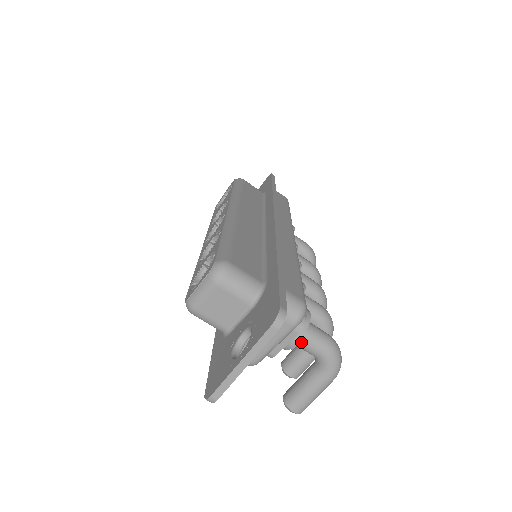
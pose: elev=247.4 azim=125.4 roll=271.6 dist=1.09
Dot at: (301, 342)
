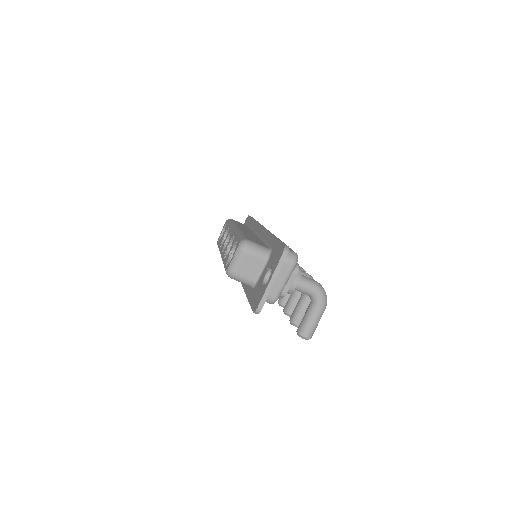
Dot at: (299, 285)
